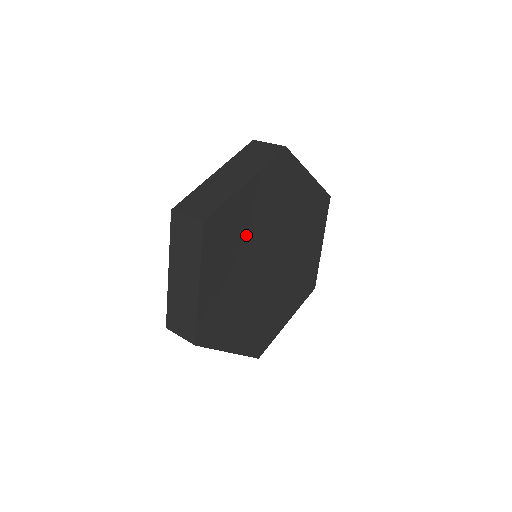
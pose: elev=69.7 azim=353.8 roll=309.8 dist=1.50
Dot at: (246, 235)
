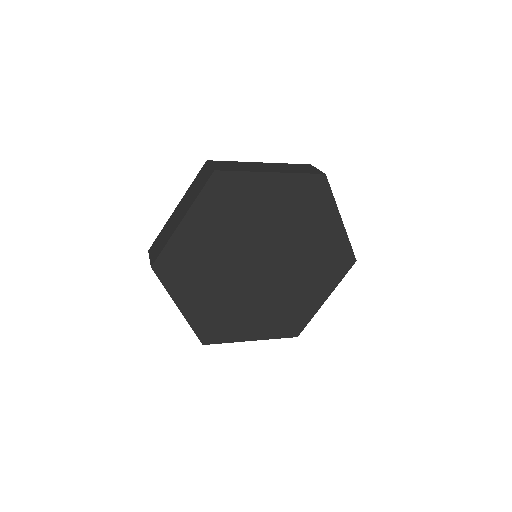
Dot at: (248, 217)
